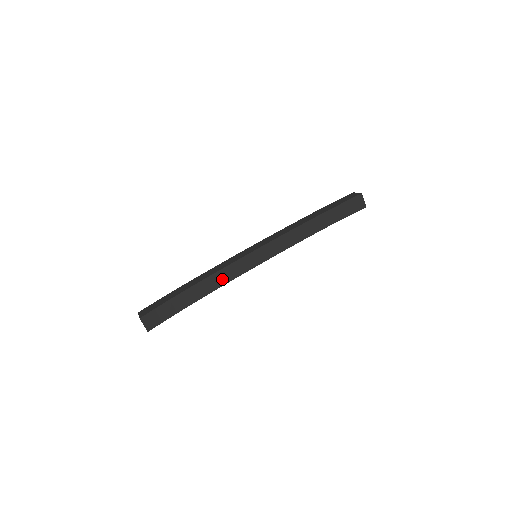
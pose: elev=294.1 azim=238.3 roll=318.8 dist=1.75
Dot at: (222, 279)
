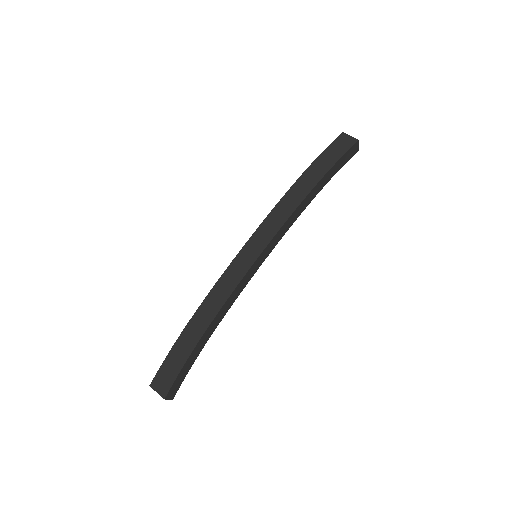
Dot at: (230, 303)
